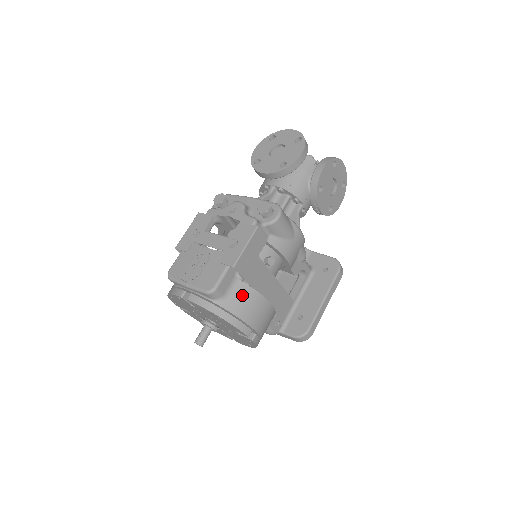
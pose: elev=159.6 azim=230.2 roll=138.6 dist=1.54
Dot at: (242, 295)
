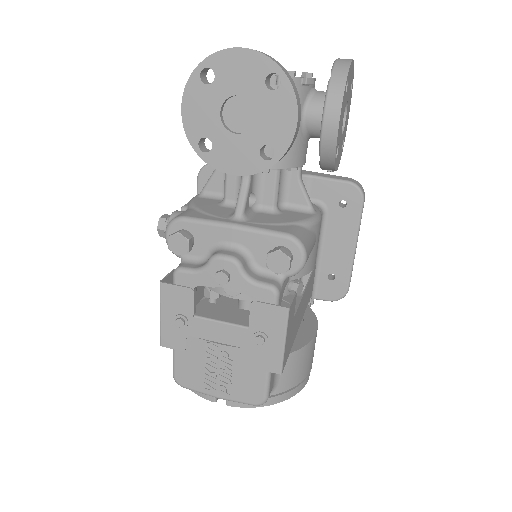
Dot at: (292, 366)
